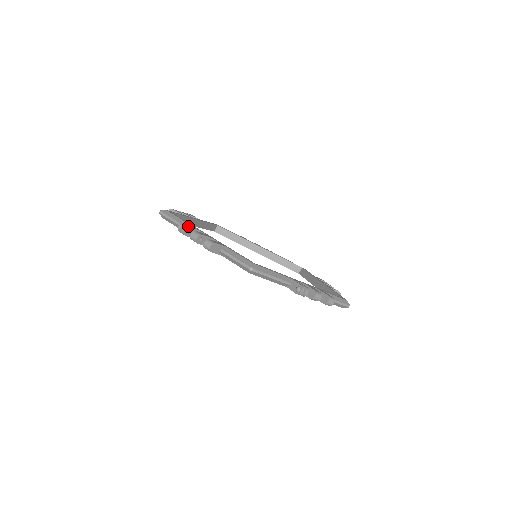
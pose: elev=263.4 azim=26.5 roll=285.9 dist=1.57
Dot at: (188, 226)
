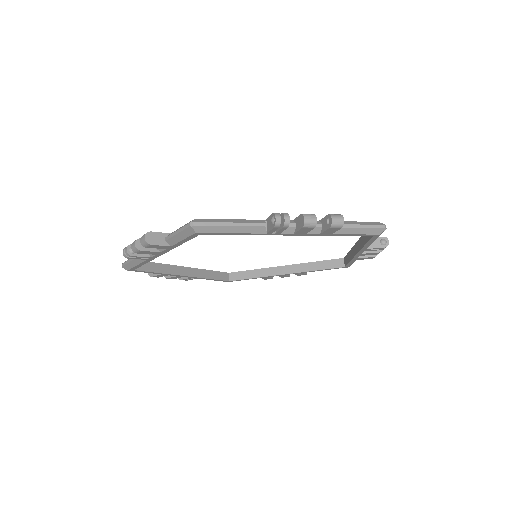
Dot at: (130, 244)
